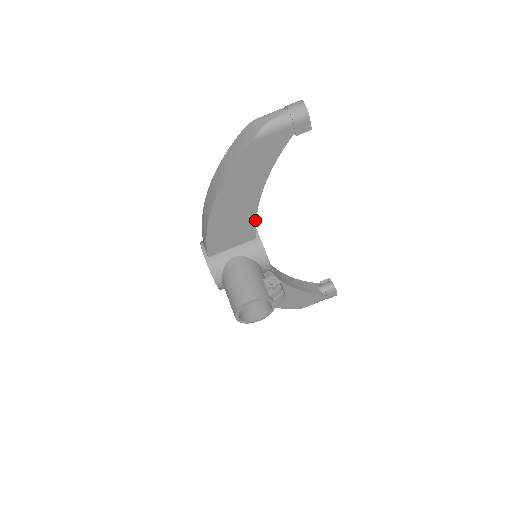
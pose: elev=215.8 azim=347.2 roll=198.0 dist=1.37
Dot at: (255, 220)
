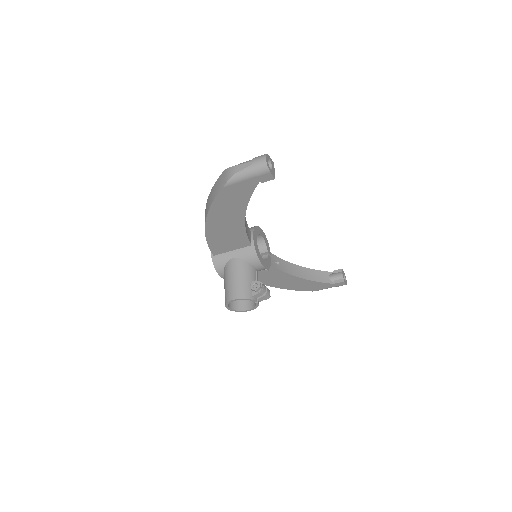
Dot at: (246, 234)
